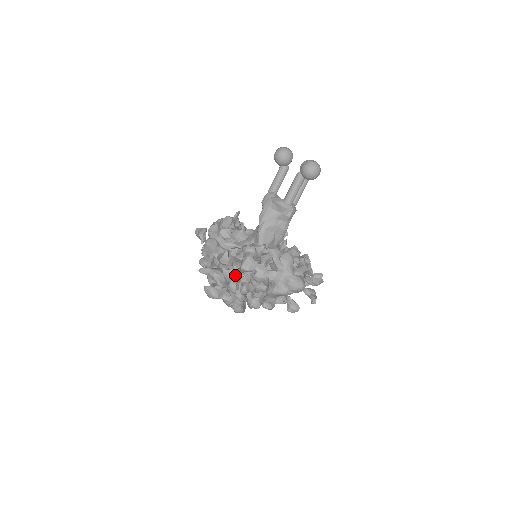
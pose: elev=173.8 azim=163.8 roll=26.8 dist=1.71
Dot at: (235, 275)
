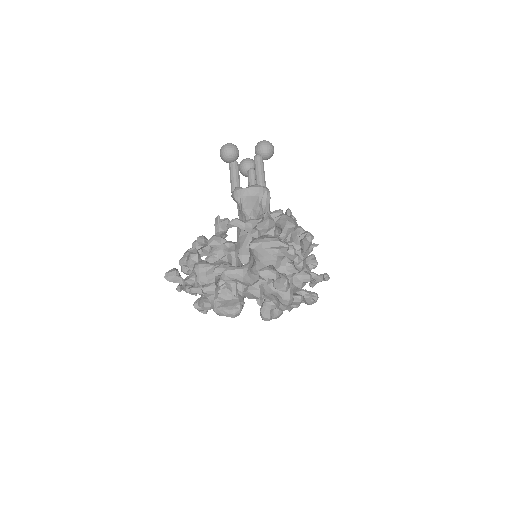
Dot at: (283, 240)
